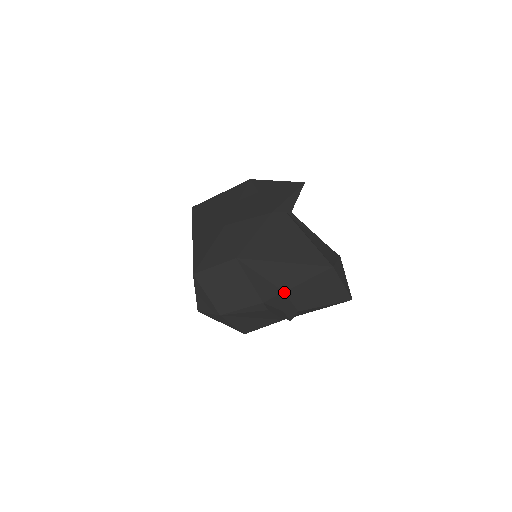
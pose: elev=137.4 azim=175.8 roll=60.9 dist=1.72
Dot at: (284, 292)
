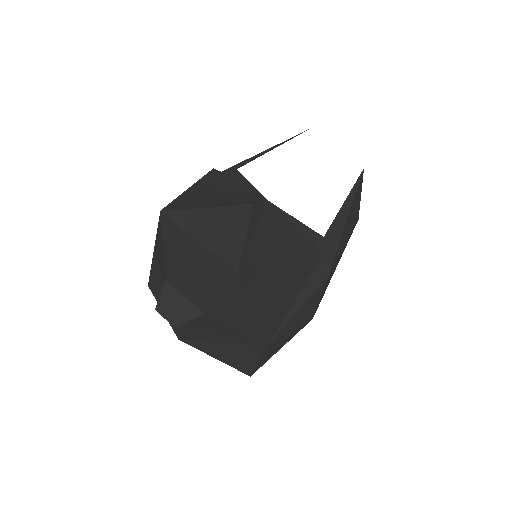
Dot at: (166, 280)
